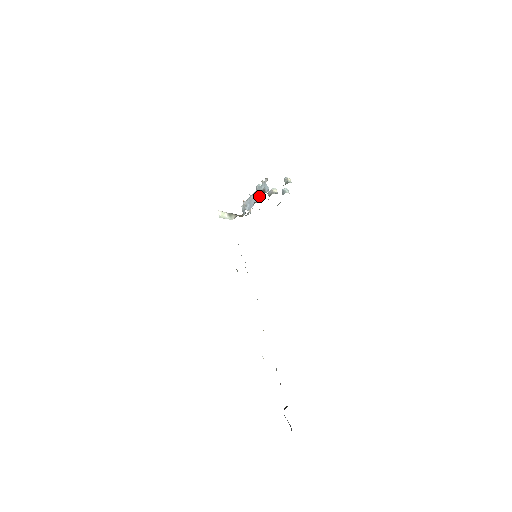
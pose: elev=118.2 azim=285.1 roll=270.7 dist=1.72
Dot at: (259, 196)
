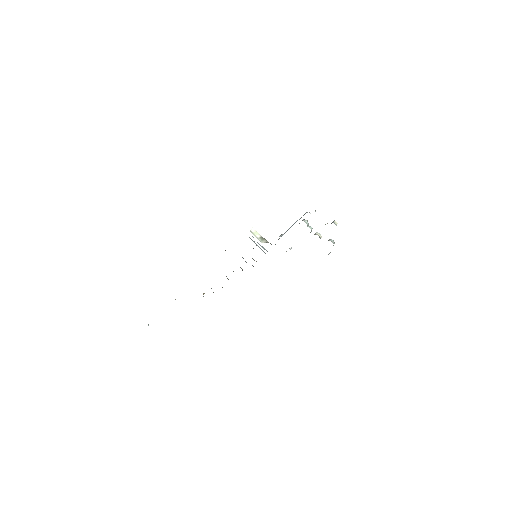
Dot at: occluded
